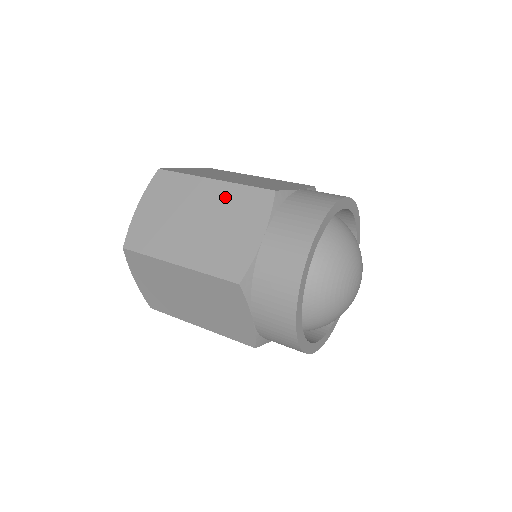
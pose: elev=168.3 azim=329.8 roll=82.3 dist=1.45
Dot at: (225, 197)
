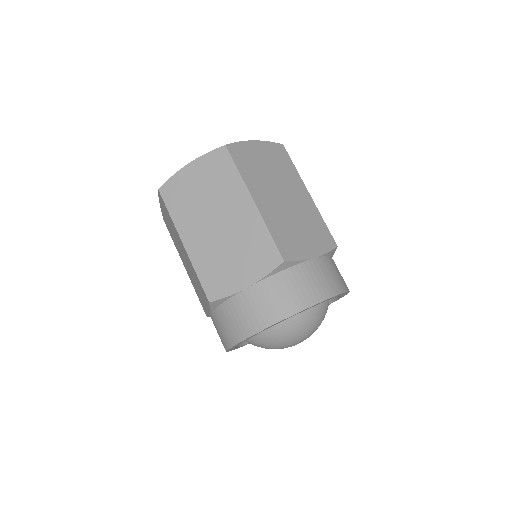
Dot at: (310, 211)
